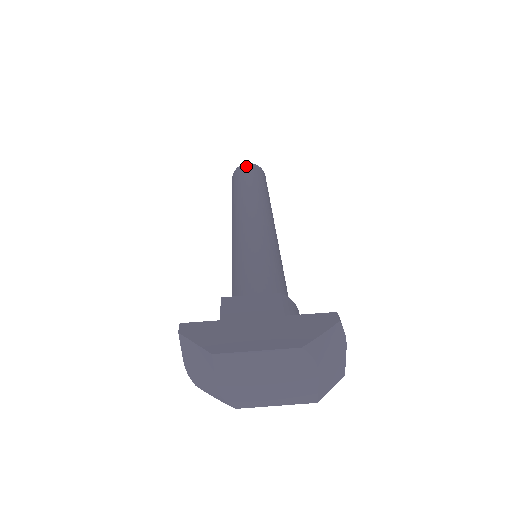
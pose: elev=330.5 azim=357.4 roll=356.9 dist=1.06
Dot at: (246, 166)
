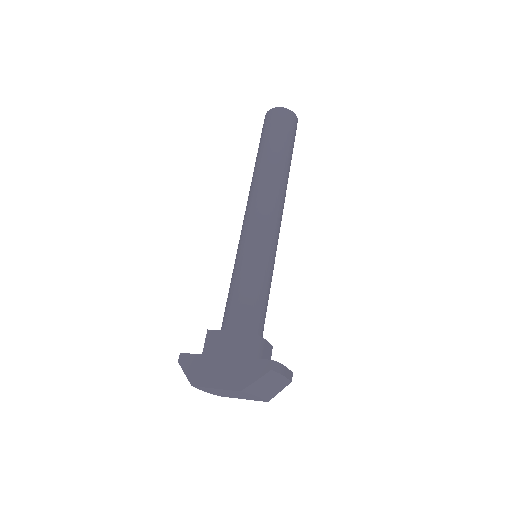
Dot at: (272, 115)
